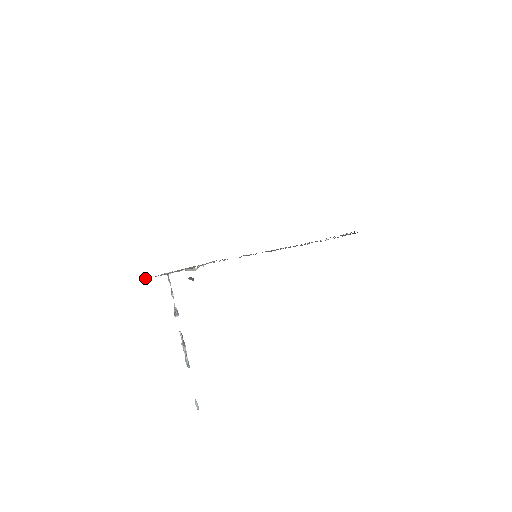
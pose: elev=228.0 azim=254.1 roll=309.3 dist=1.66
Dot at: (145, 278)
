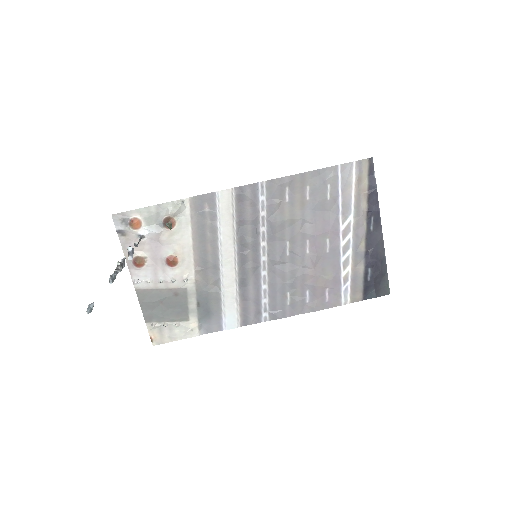
Dot at: (116, 215)
